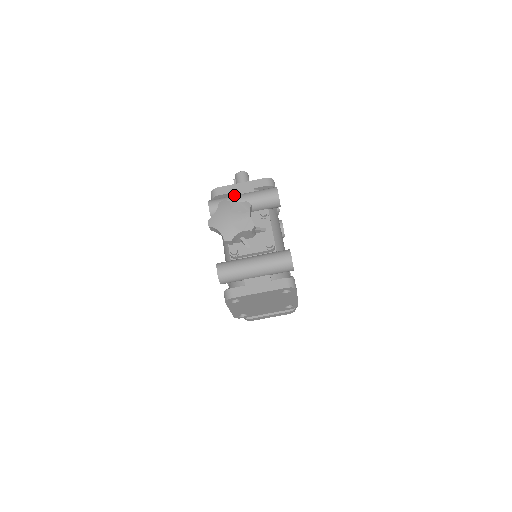
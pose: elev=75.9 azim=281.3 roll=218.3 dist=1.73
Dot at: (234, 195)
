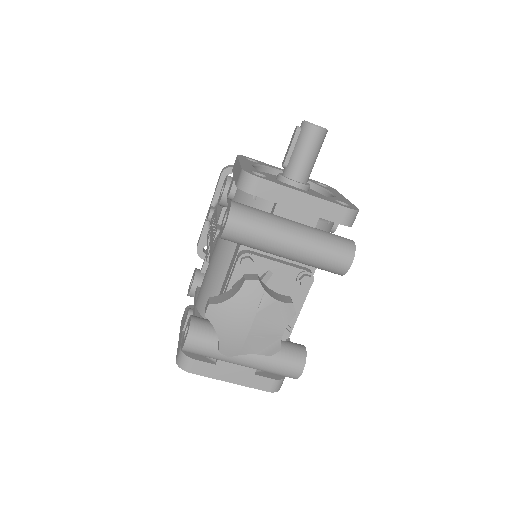
Dot at: (280, 224)
